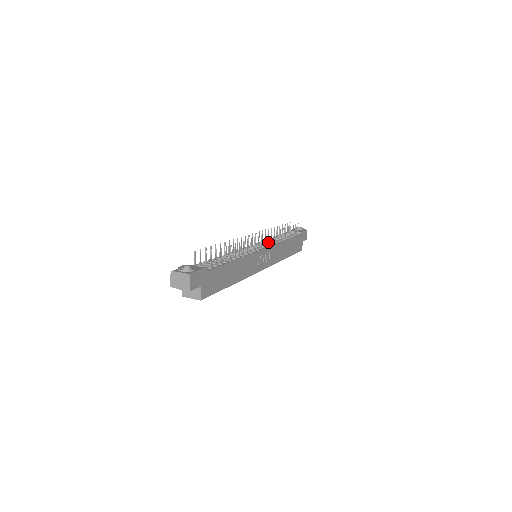
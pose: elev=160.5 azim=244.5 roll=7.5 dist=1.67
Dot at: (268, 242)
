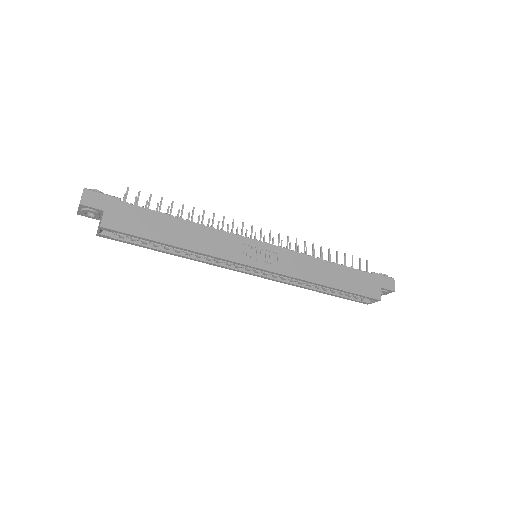
Dot at: occluded
